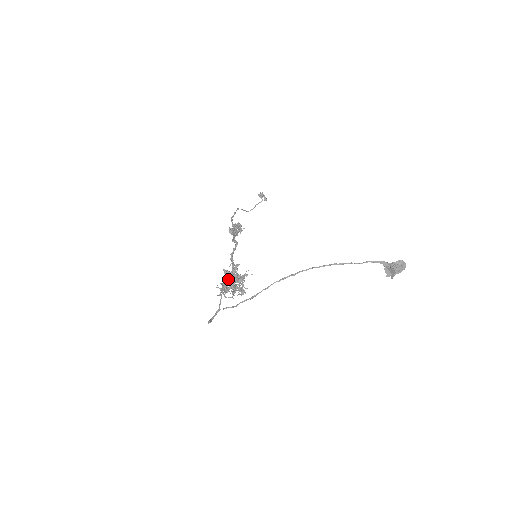
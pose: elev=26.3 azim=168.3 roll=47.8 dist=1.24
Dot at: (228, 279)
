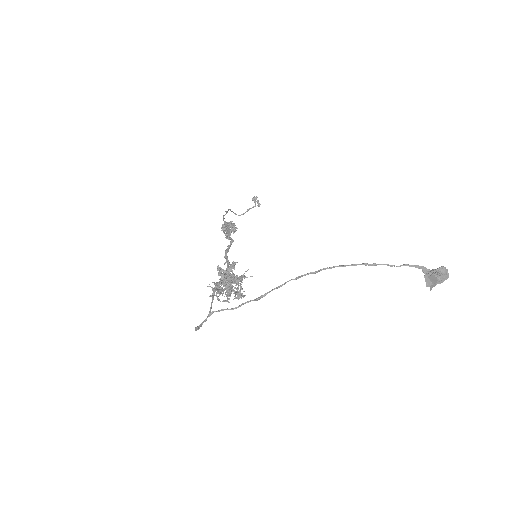
Dot at: (223, 278)
